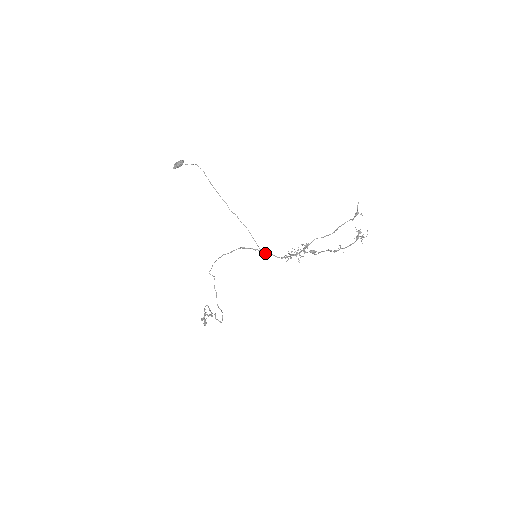
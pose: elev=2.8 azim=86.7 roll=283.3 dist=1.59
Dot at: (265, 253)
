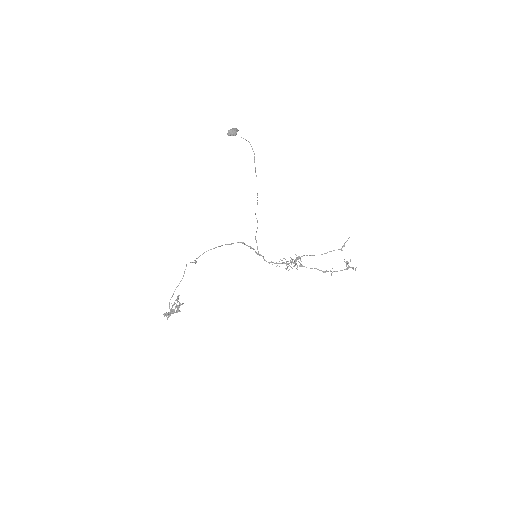
Dot at: (260, 254)
